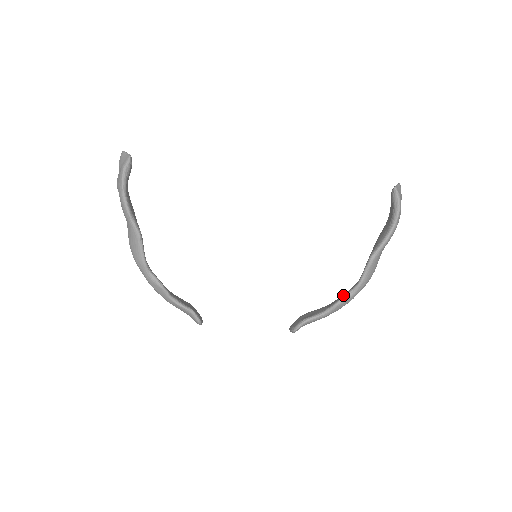
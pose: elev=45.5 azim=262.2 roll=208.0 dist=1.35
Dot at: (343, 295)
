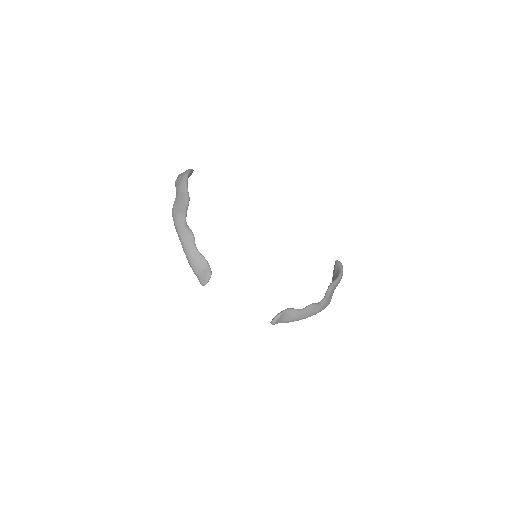
Dot at: occluded
